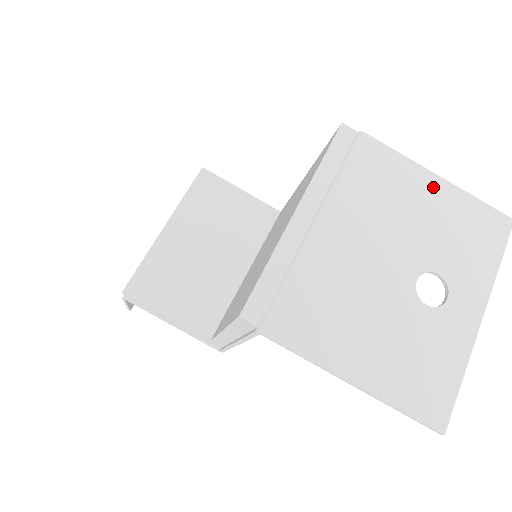
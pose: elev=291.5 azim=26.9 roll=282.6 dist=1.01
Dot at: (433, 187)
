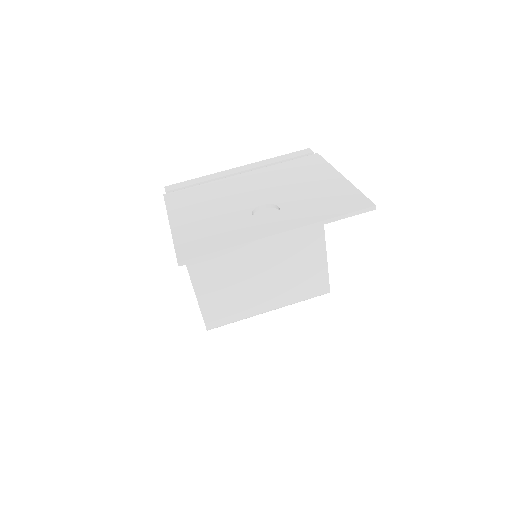
Dot at: (331, 178)
